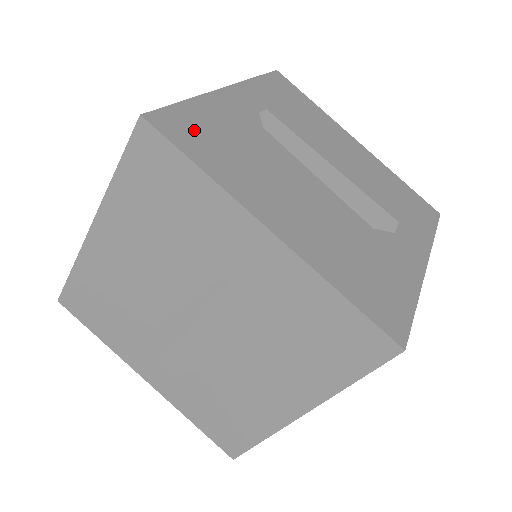
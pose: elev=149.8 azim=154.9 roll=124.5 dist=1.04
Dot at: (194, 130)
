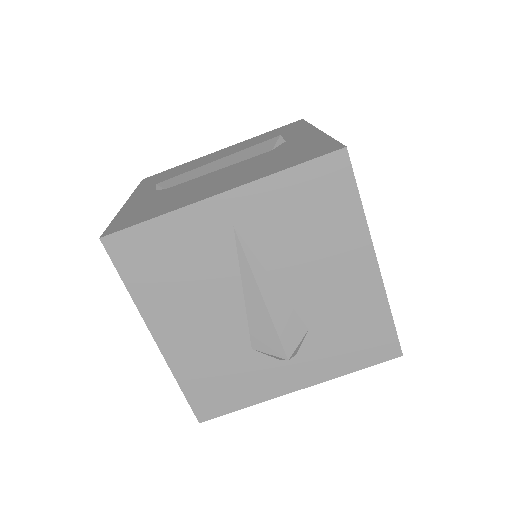
Dot at: (132, 218)
